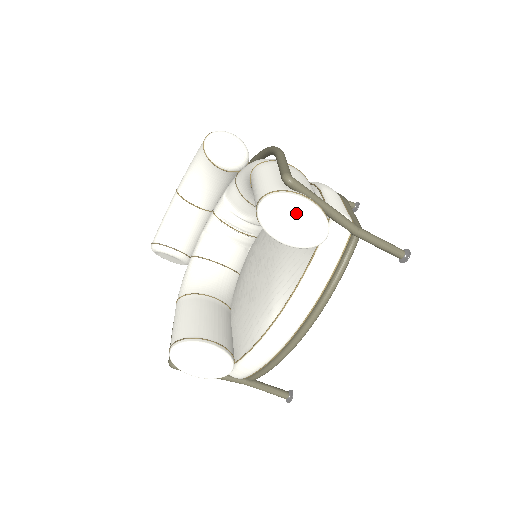
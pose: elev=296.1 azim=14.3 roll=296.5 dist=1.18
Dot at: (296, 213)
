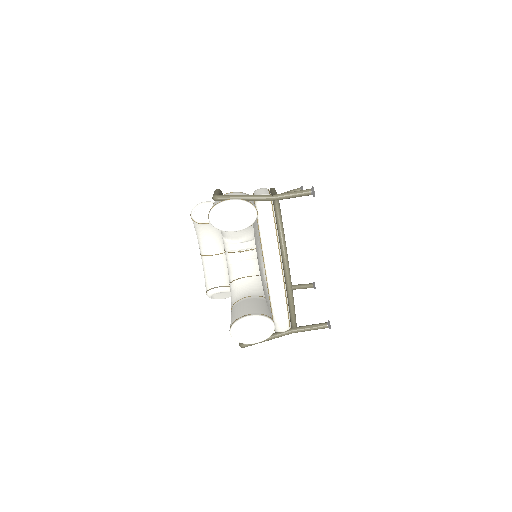
Dot at: (229, 211)
